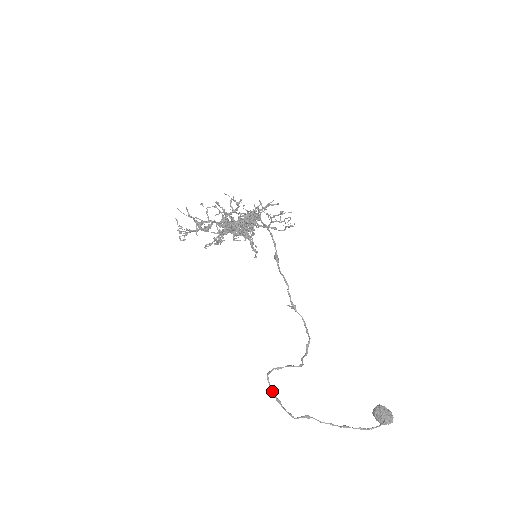
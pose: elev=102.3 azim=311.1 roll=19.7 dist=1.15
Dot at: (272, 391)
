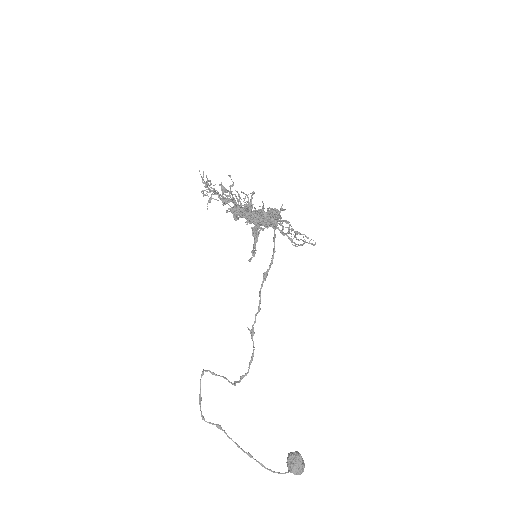
Dot at: (200, 386)
